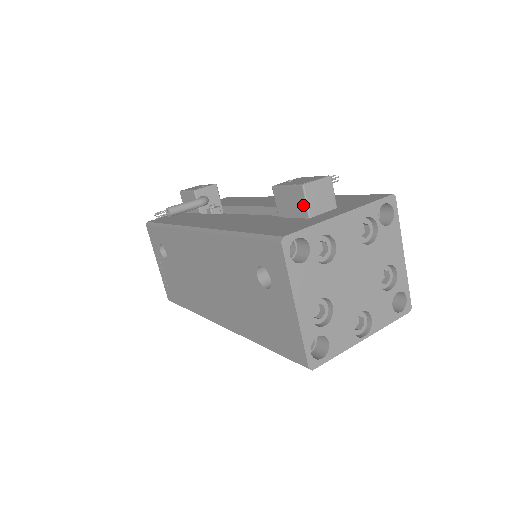
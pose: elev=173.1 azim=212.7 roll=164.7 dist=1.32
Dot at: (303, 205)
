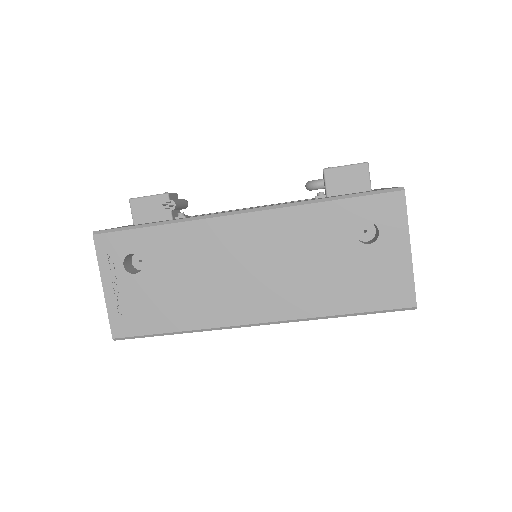
Dot at: (366, 180)
